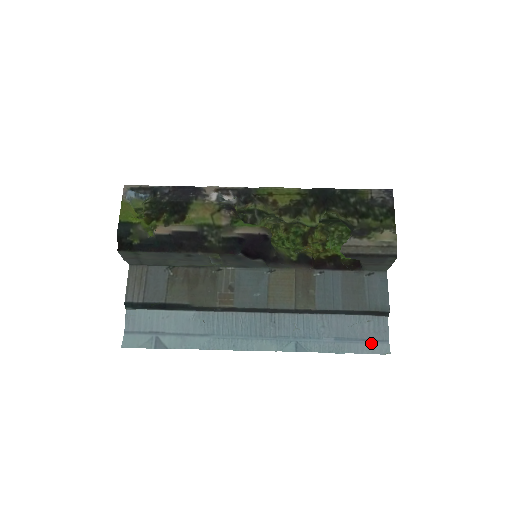
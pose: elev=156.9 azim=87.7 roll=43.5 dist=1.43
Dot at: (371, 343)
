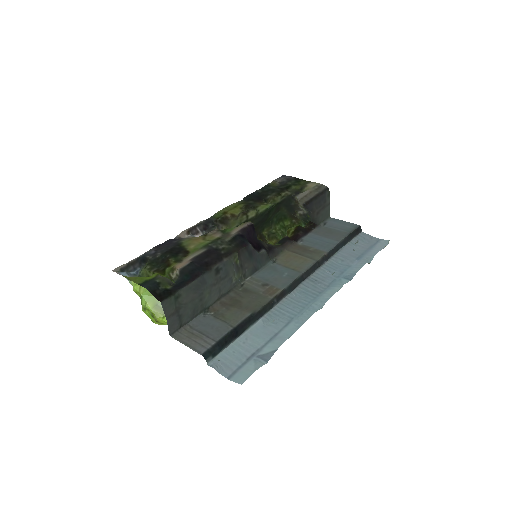
Dot at: (375, 246)
